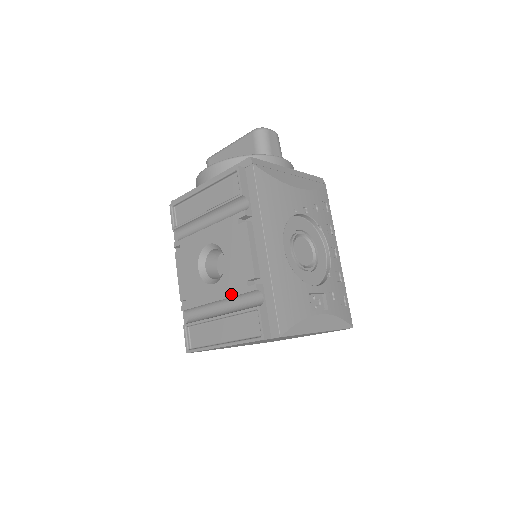
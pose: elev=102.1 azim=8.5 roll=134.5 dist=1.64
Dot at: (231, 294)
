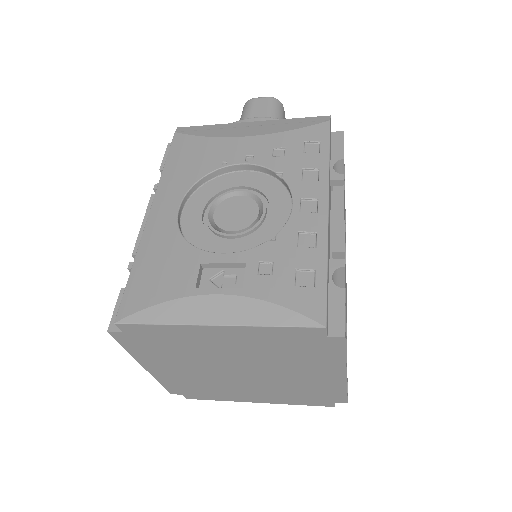
Dot at: occluded
